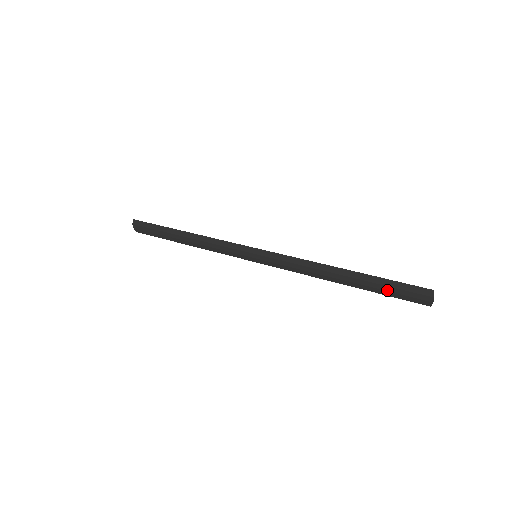
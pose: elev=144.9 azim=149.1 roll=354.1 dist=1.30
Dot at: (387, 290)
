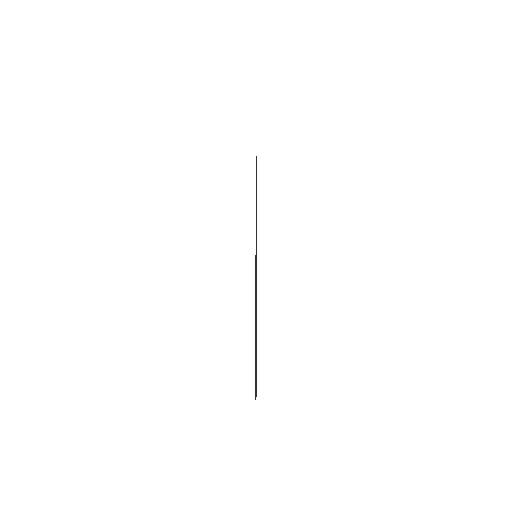
Dot at: (255, 364)
